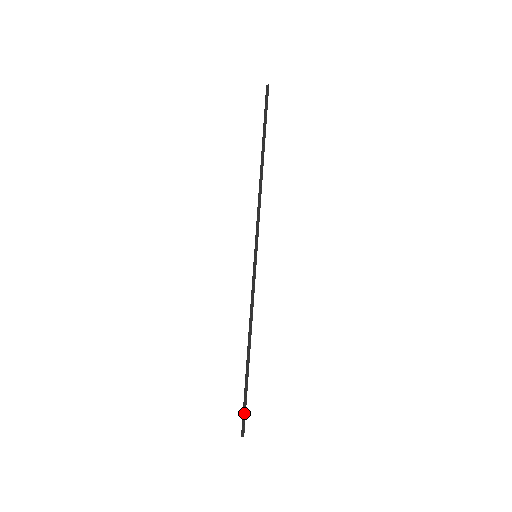
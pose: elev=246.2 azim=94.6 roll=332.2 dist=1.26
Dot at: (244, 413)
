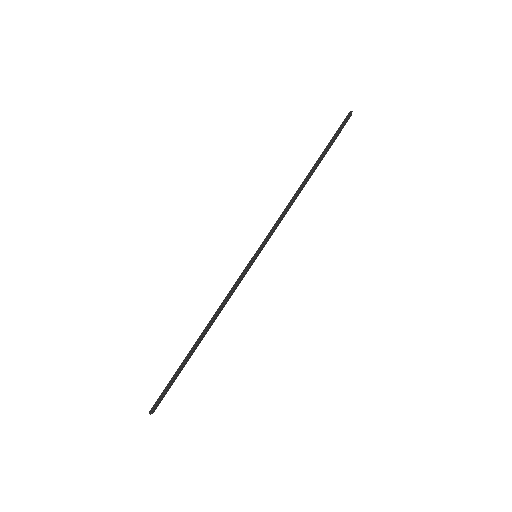
Dot at: (163, 392)
